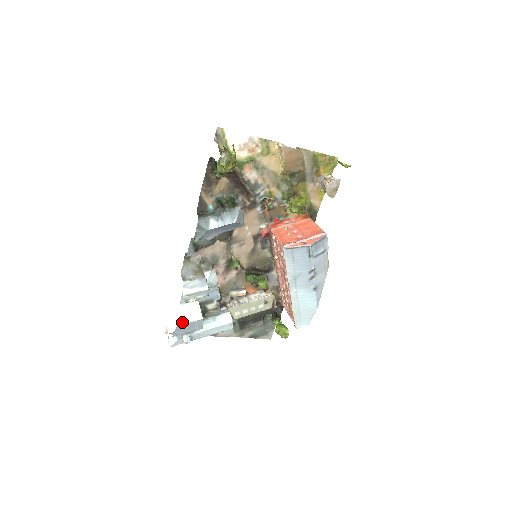
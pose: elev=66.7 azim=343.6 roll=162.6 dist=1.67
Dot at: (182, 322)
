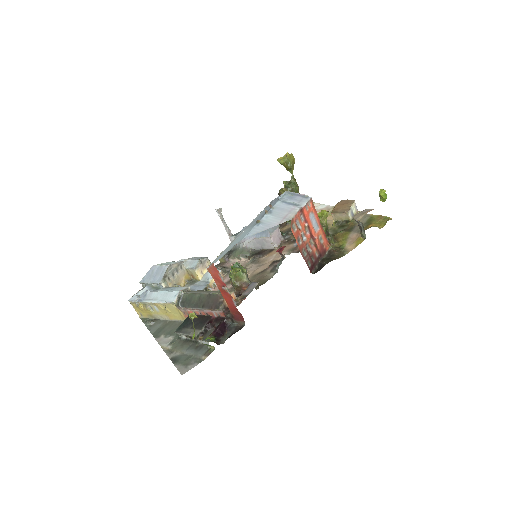
Dot at: (158, 265)
